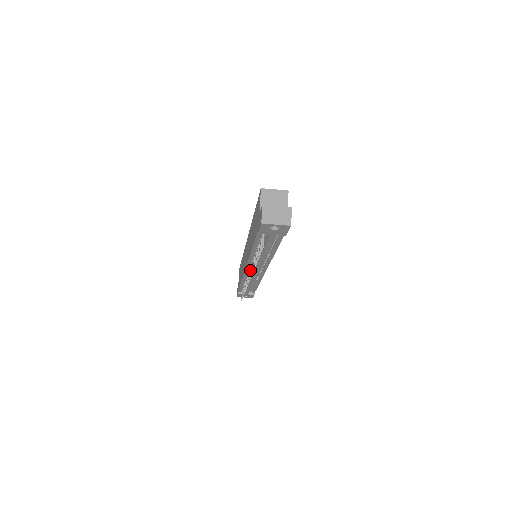
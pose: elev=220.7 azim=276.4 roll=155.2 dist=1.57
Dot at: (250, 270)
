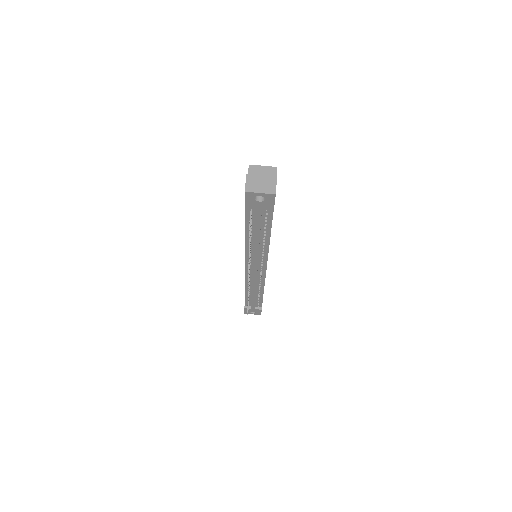
Dot at: occluded
